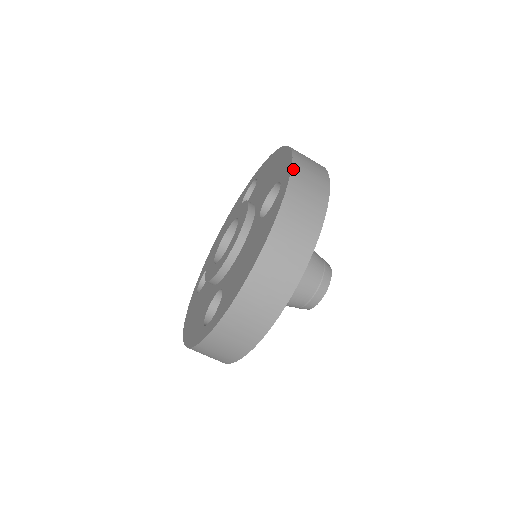
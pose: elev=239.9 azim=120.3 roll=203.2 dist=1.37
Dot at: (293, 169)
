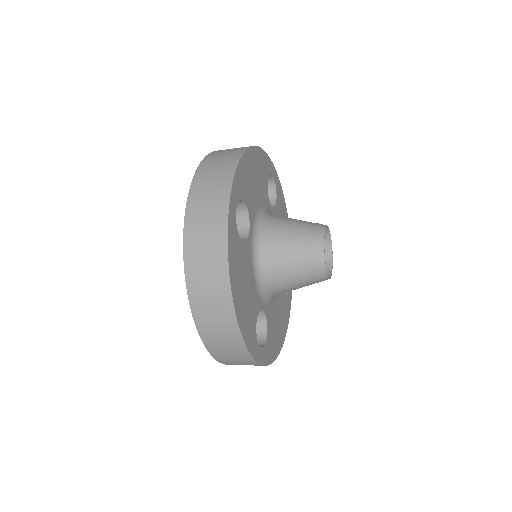
Dot at: (190, 194)
